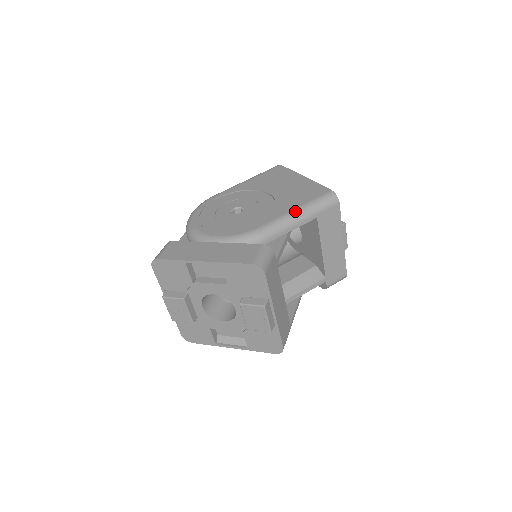
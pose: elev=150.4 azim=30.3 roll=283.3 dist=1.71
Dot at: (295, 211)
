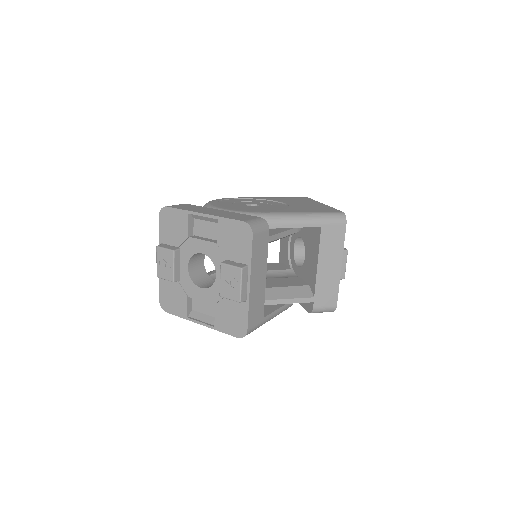
Dot at: (303, 213)
